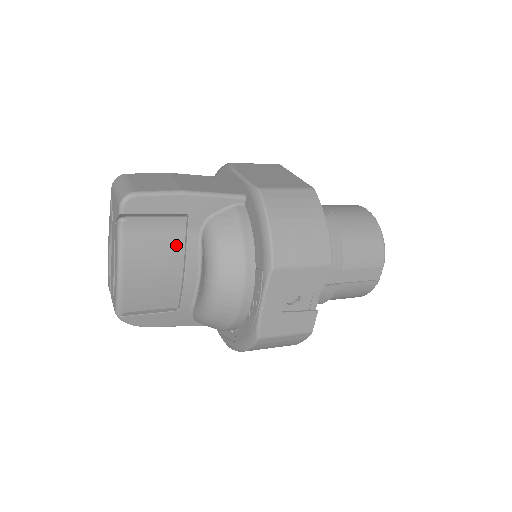
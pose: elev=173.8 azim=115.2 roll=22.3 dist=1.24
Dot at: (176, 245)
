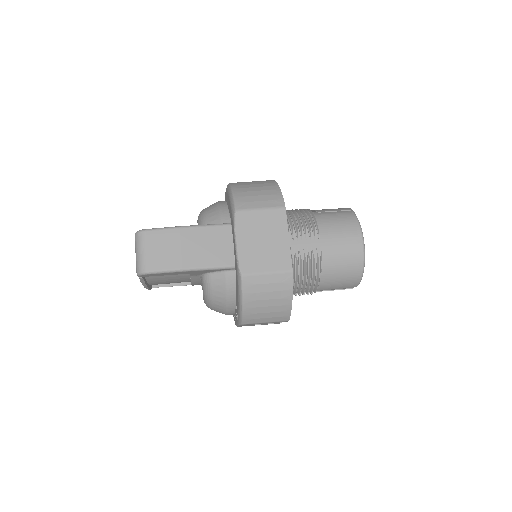
Dot at: (184, 276)
